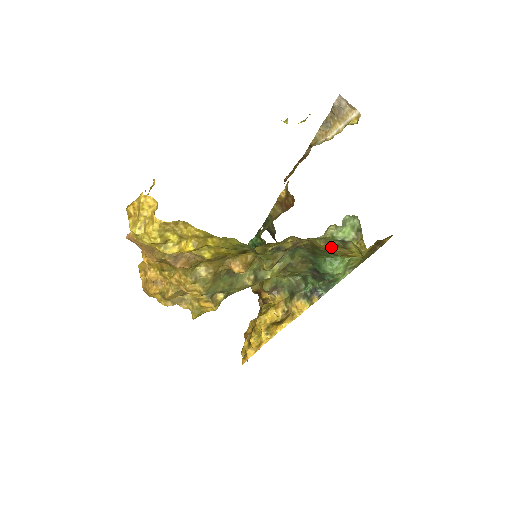
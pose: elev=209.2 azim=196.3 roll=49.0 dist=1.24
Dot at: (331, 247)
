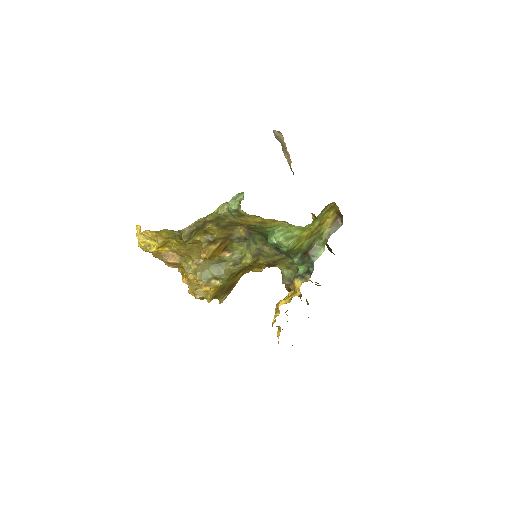
Dot at: (240, 219)
